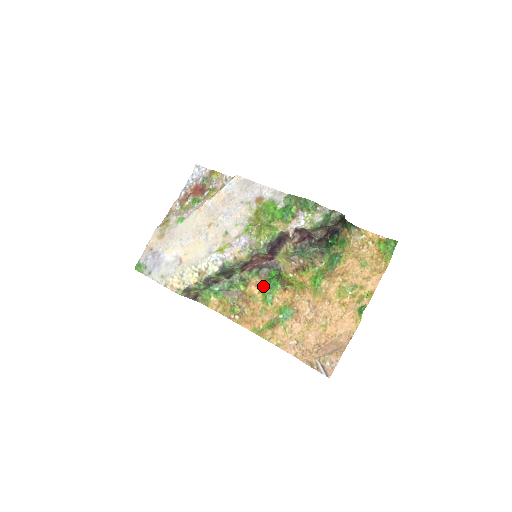
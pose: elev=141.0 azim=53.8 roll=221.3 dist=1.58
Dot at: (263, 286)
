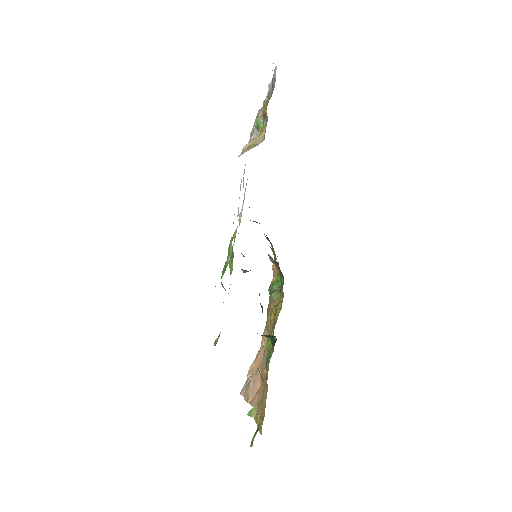
Dot at: (275, 277)
